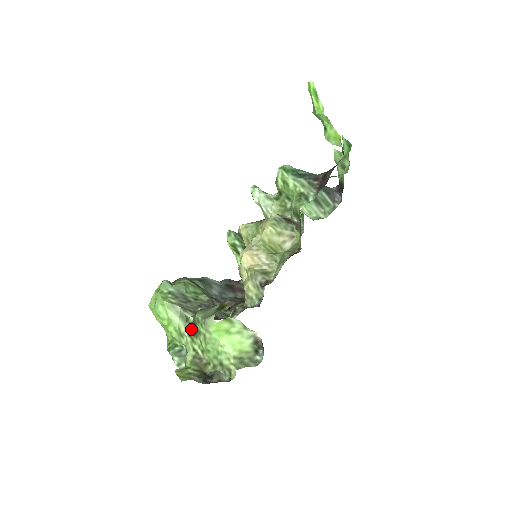
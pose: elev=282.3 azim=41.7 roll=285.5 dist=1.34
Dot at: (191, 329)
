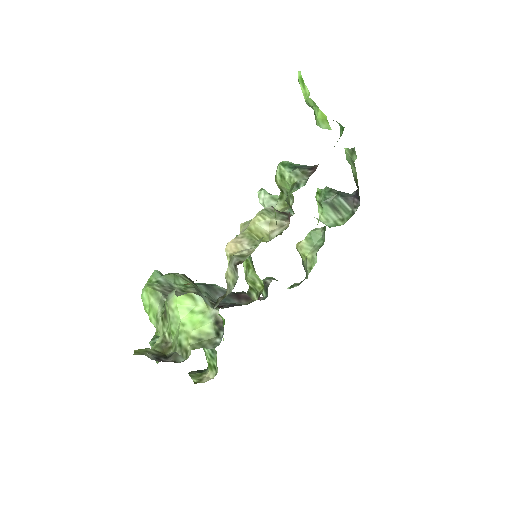
Dot at: (164, 312)
